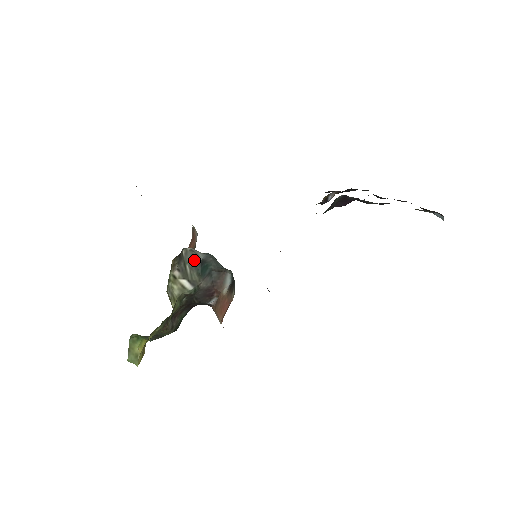
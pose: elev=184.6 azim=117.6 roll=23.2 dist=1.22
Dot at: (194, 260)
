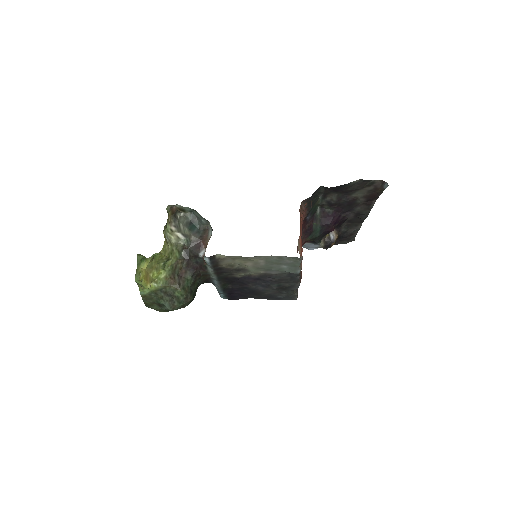
Dot at: (186, 222)
